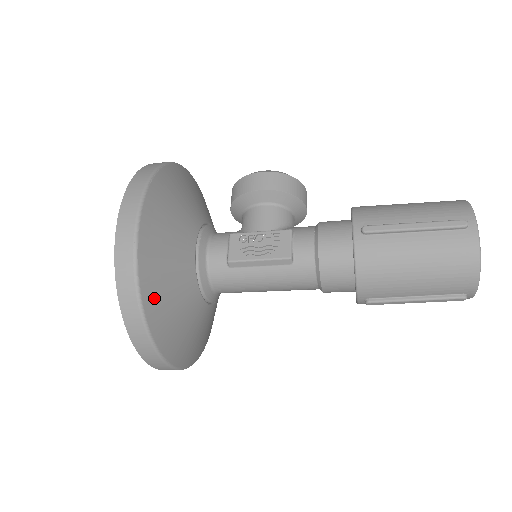
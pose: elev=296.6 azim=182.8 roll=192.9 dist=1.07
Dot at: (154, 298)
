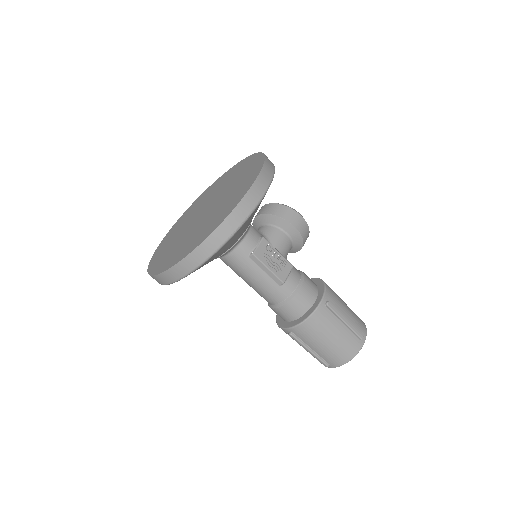
Dot at: (220, 250)
